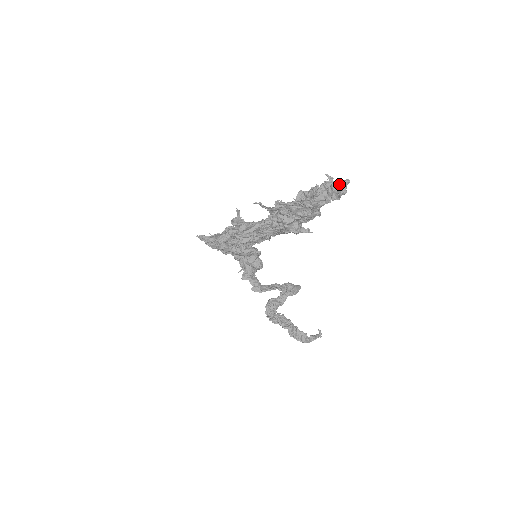
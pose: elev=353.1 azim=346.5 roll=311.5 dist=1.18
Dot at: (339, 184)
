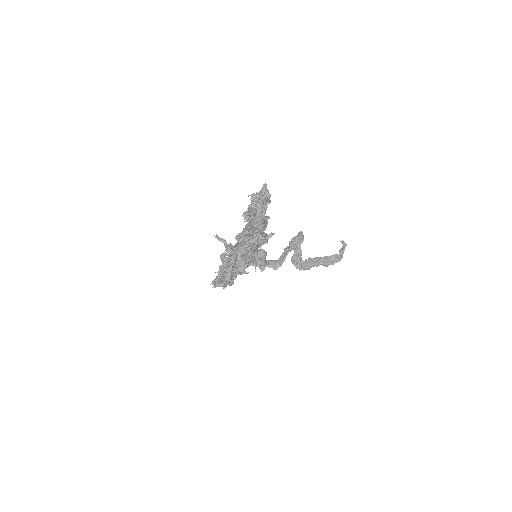
Dot at: (261, 195)
